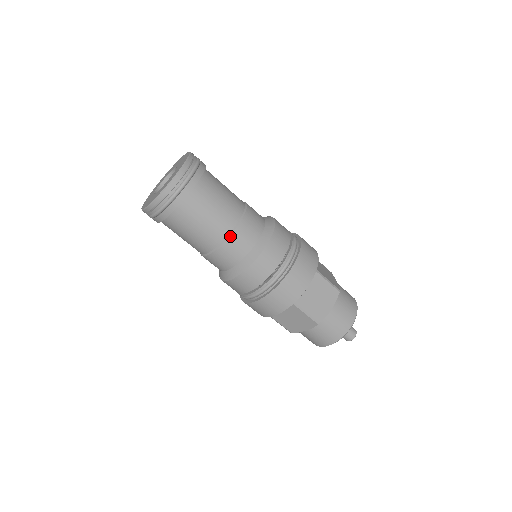
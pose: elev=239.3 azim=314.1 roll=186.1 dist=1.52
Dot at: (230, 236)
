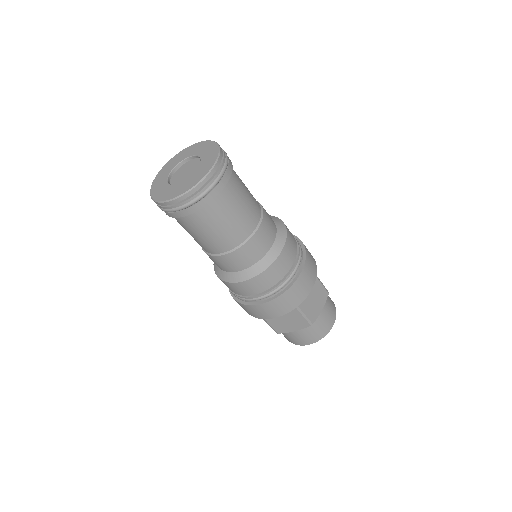
Dot at: (219, 256)
